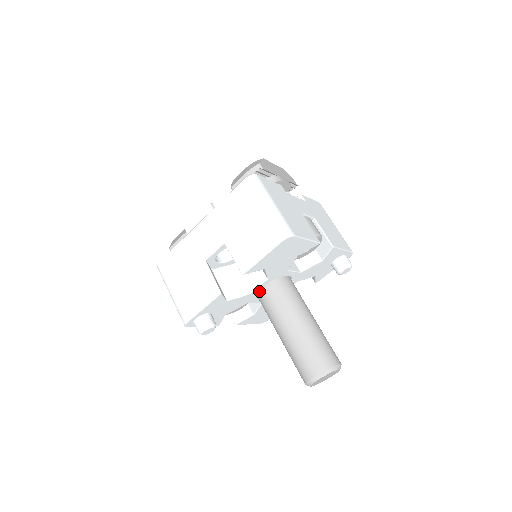
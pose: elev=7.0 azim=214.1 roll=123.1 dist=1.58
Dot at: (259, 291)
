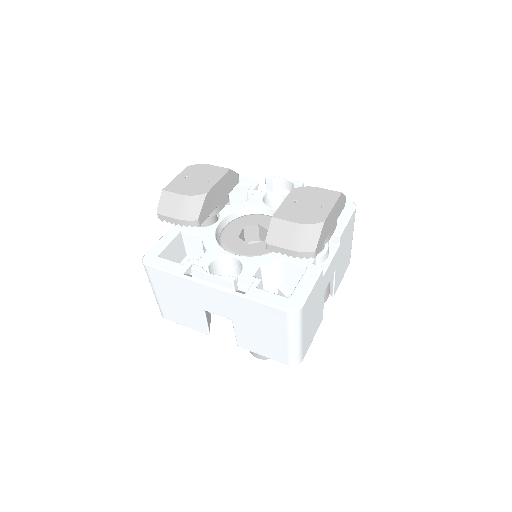
Dot at: occluded
